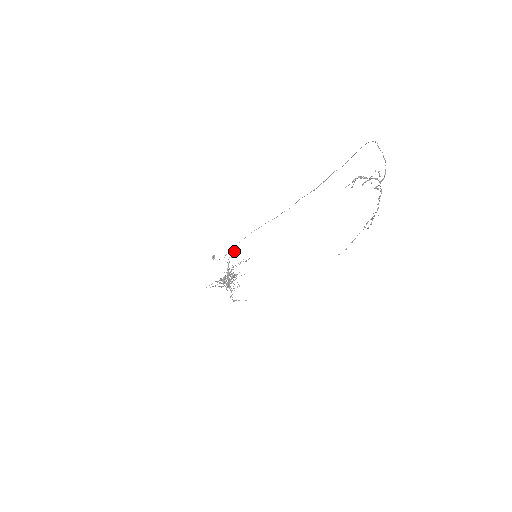
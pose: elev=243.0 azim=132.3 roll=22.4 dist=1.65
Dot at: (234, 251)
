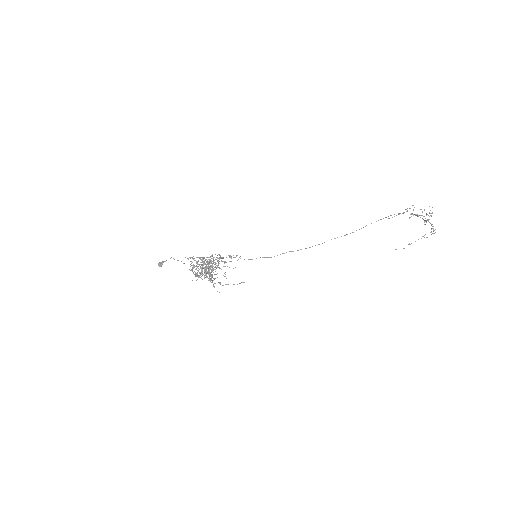
Dot at: occluded
